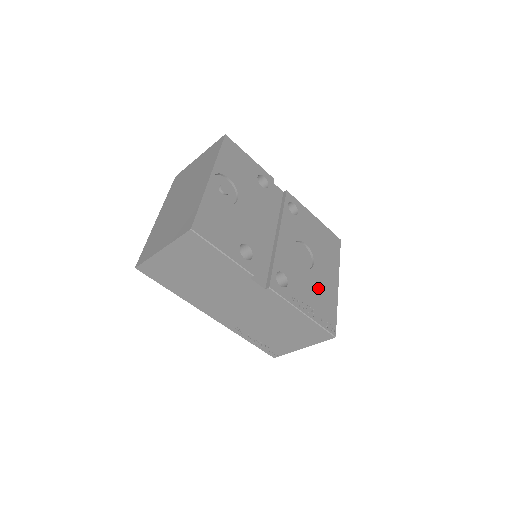
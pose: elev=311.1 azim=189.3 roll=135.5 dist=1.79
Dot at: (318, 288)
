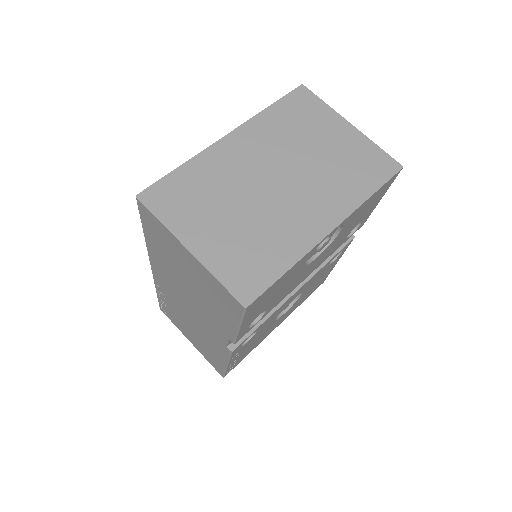
Dot at: (261, 337)
